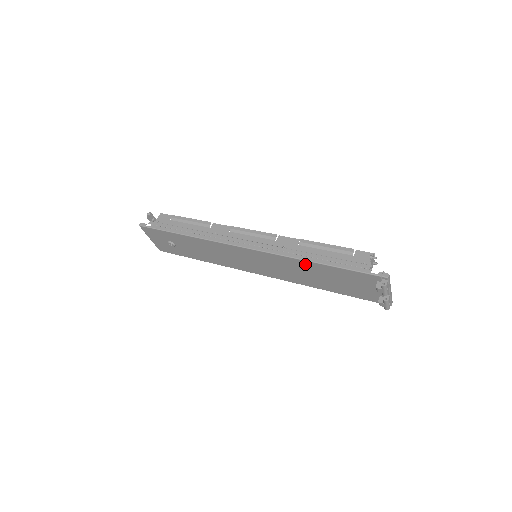
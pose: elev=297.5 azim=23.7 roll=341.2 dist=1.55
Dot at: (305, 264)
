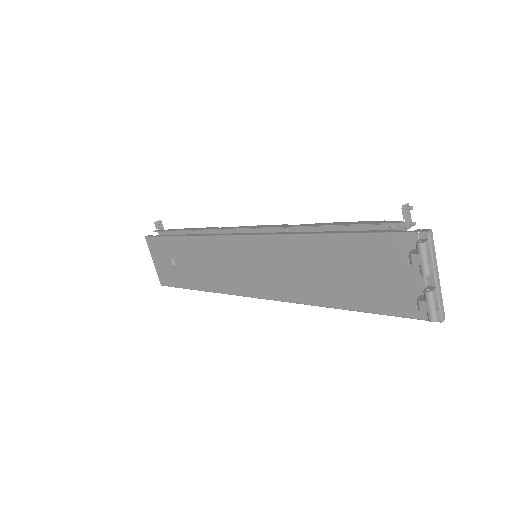
Dot at: (311, 244)
